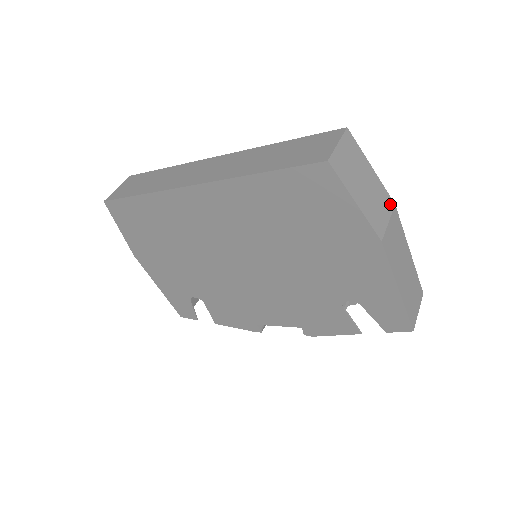
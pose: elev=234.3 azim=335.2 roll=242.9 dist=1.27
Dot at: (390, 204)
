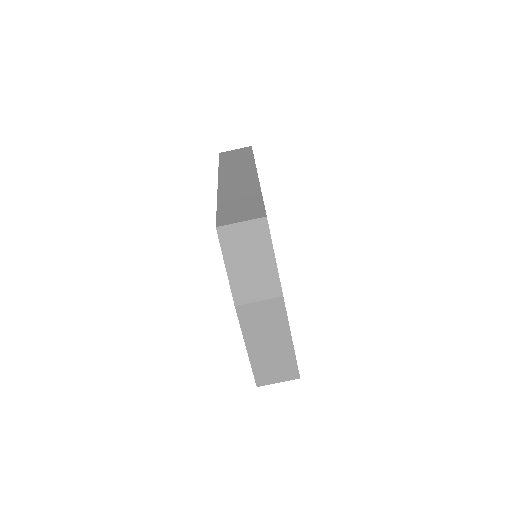
Dot at: (275, 292)
